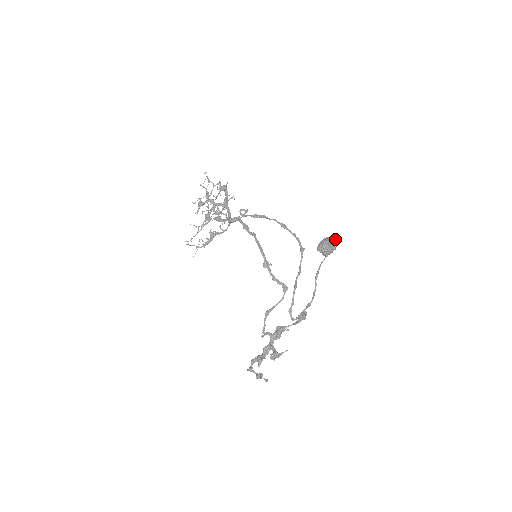
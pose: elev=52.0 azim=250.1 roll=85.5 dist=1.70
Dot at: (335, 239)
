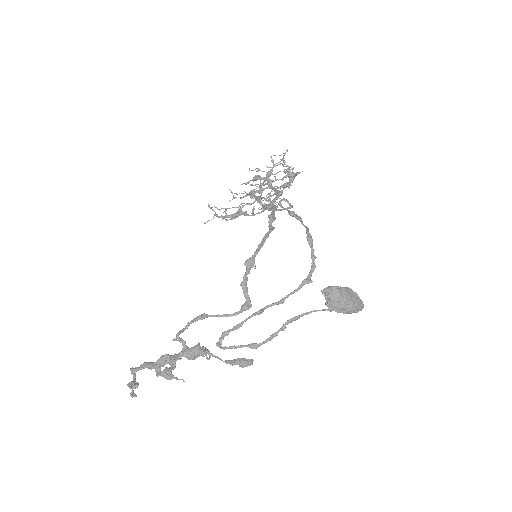
Dot at: (361, 300)
